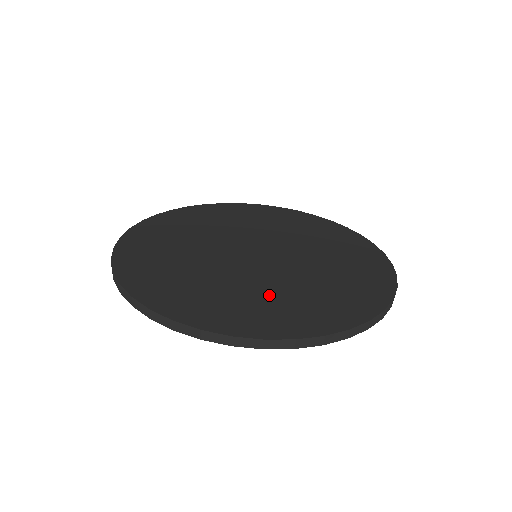
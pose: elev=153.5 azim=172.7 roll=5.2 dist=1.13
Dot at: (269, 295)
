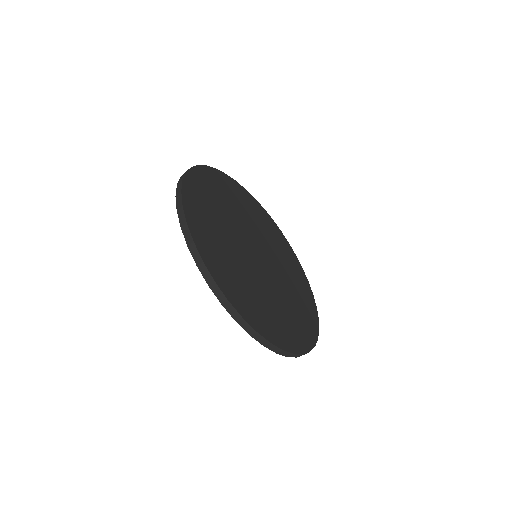
Dot at: (254, 291)
